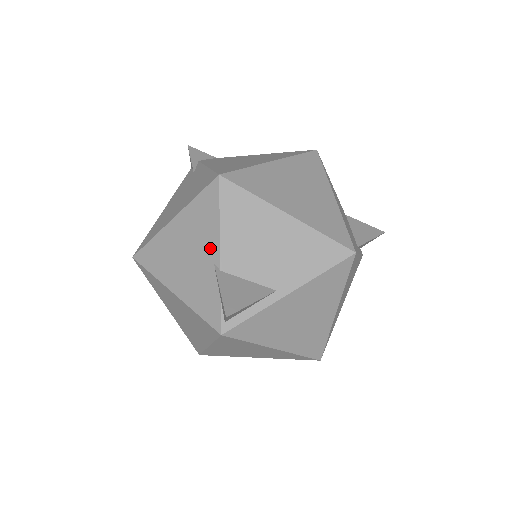
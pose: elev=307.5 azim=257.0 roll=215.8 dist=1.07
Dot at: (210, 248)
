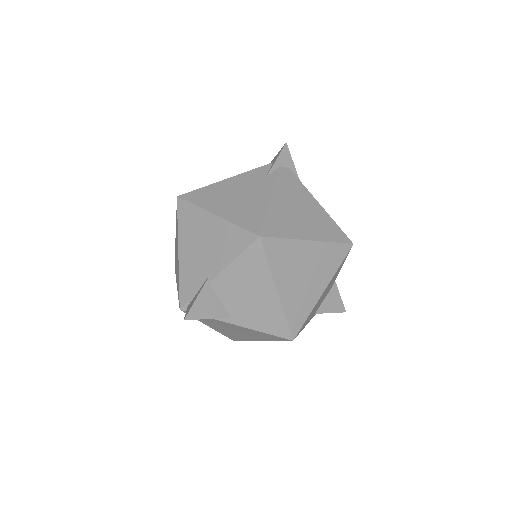
Dot at: (216, 264)
